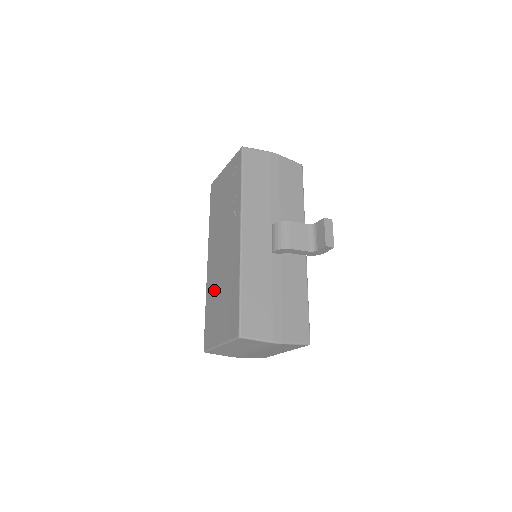
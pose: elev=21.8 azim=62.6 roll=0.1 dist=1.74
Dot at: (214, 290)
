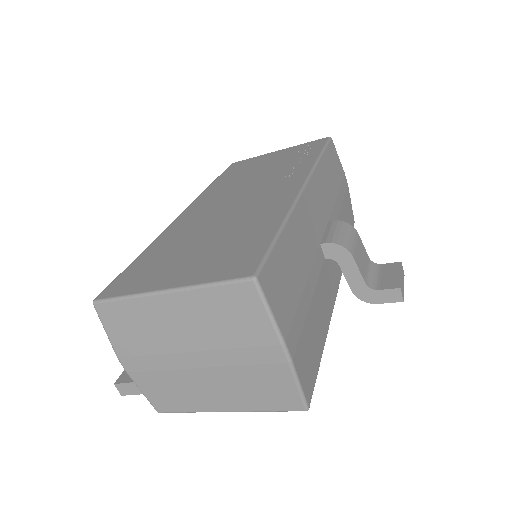
Dot at: (187, 233)
